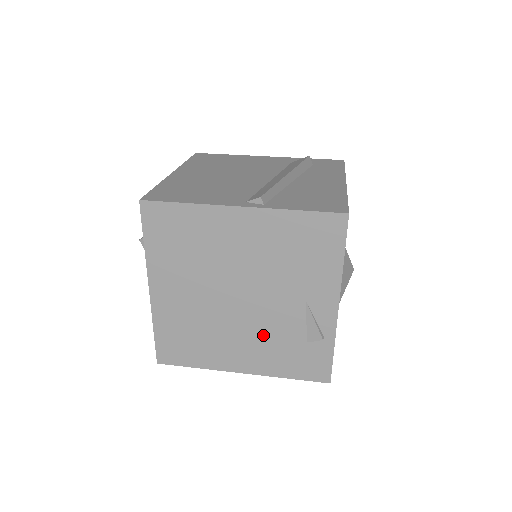
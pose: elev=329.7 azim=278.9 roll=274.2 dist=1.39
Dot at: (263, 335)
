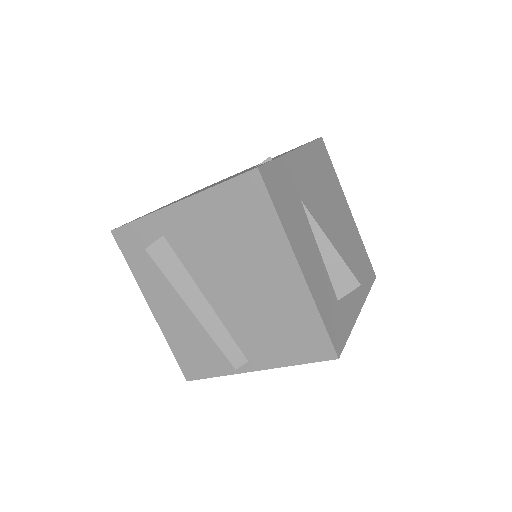
Dot at: occluded
